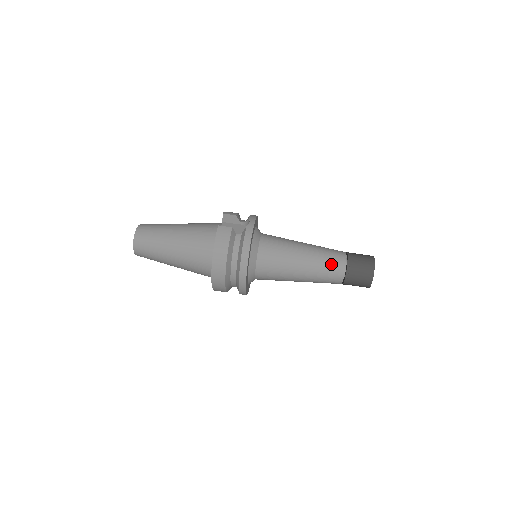
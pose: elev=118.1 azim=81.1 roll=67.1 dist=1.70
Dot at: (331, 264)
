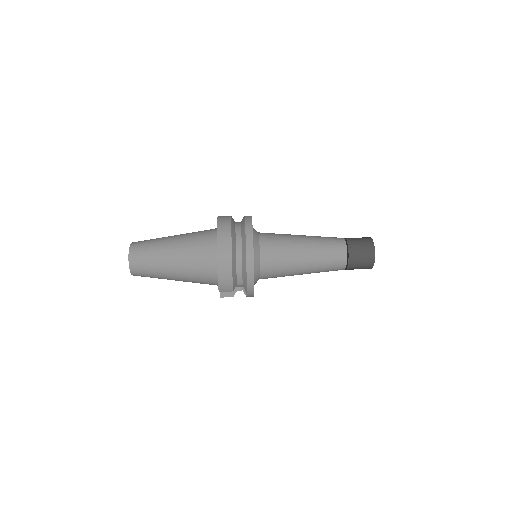
Dot at: (330, 238)
